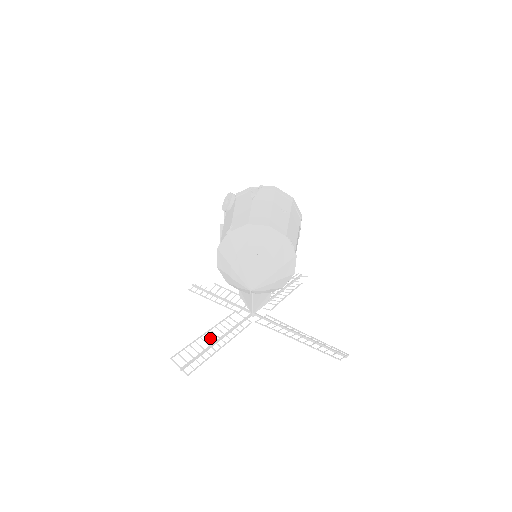
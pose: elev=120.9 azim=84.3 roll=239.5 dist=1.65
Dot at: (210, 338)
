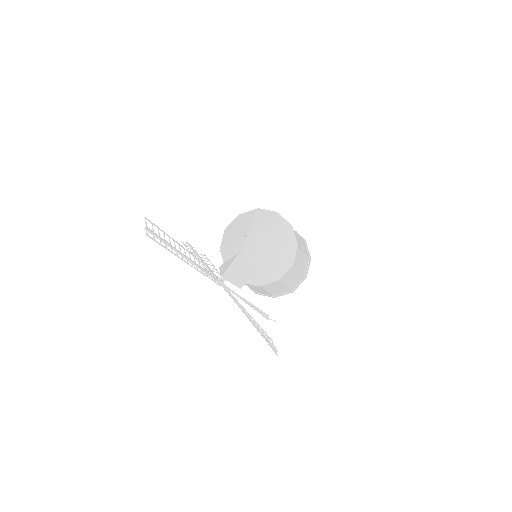
Dot at: (180, 249)
